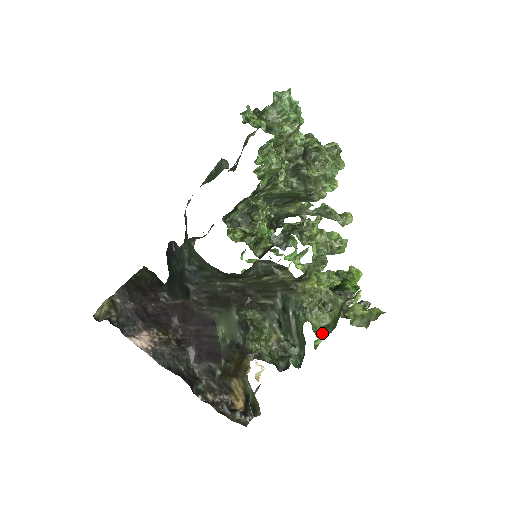
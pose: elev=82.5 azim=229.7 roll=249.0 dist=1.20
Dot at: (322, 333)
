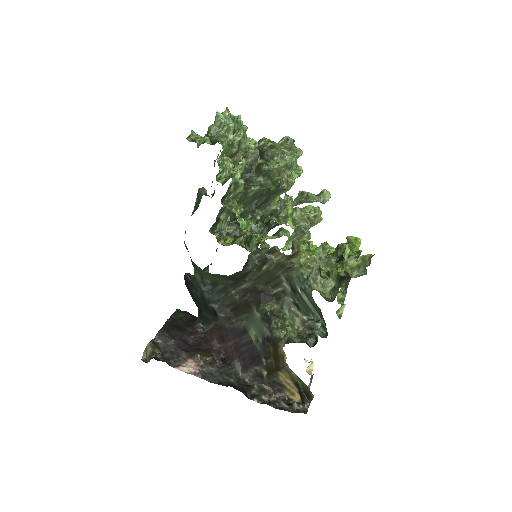
Dot at: (331, 296)
